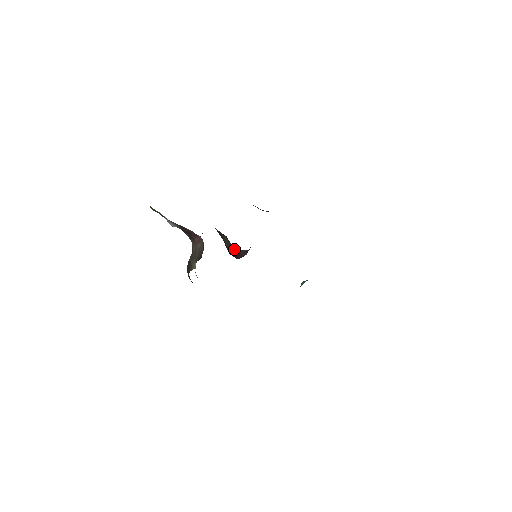
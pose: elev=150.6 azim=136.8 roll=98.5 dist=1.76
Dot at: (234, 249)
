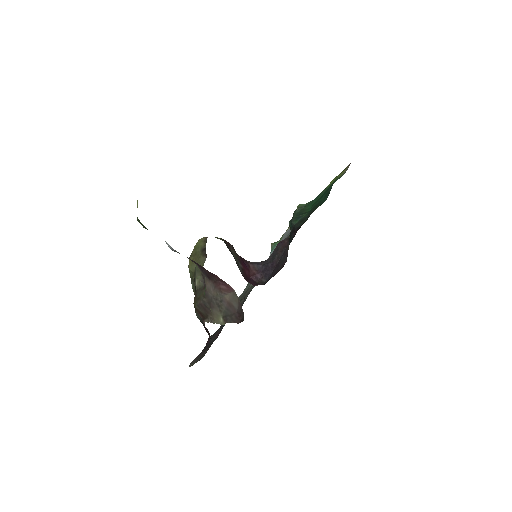
Dot at: (244, 264)
